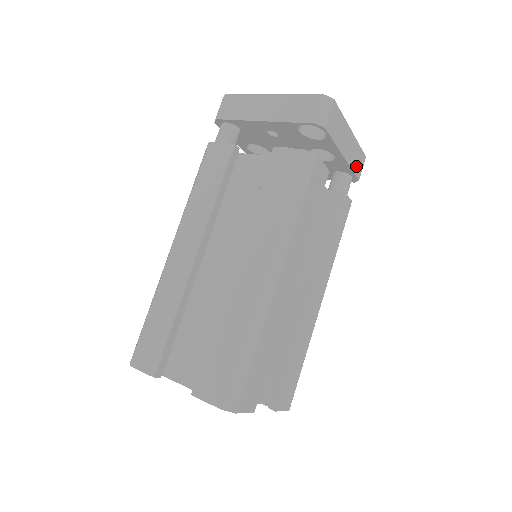
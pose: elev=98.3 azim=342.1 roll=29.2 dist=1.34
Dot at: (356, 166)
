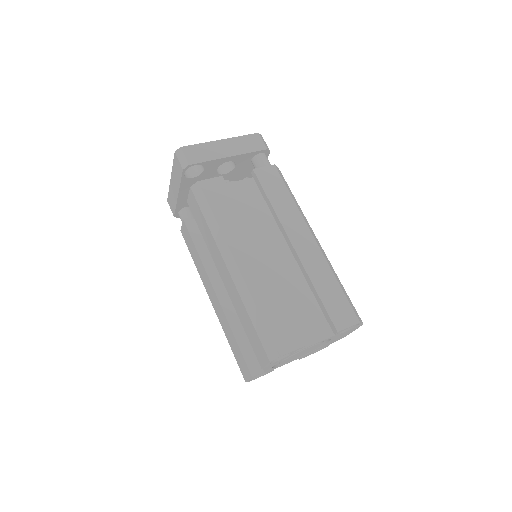
Dot at: (252, 147)
